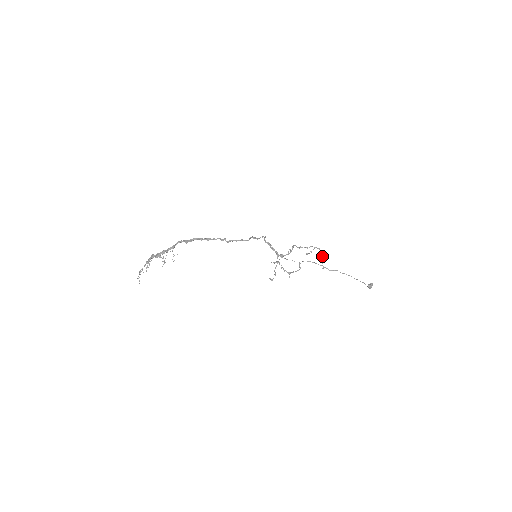
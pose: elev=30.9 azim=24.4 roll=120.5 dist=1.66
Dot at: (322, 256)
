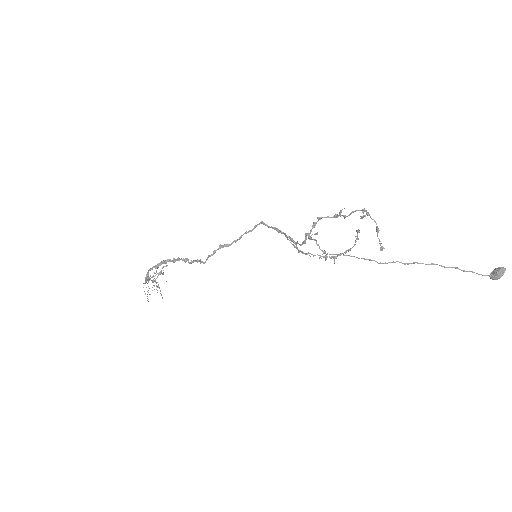
Dot at: occluded
